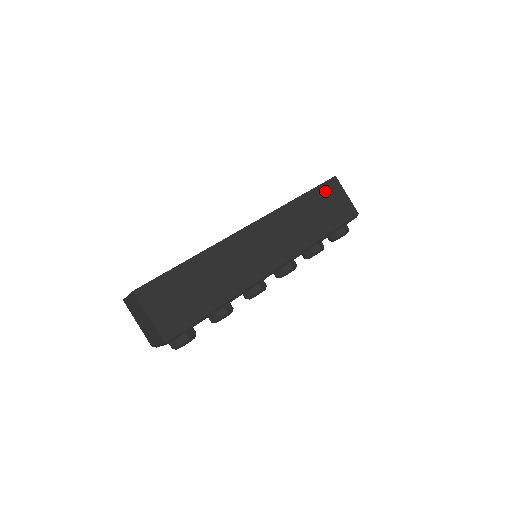
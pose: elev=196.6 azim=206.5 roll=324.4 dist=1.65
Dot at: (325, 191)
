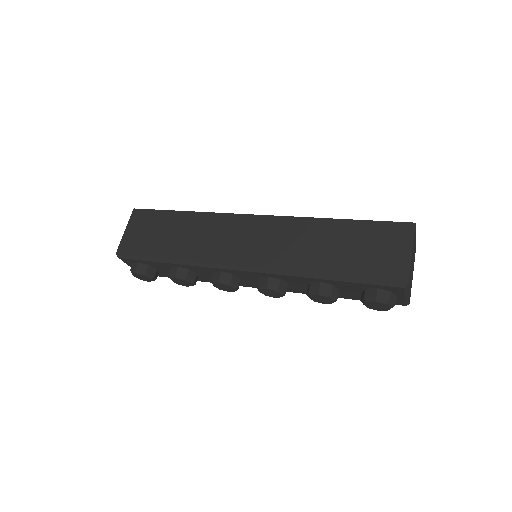
Dot at: (379, 231)
